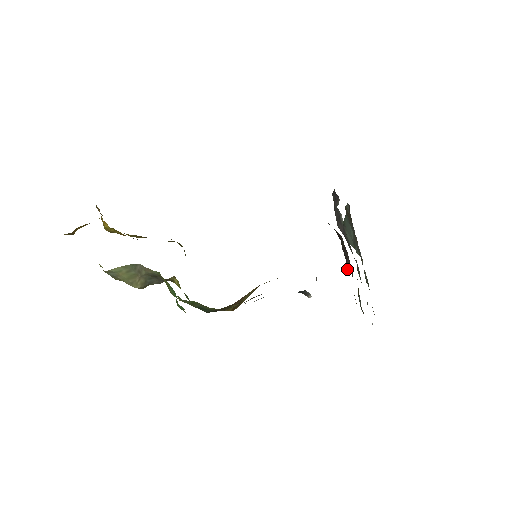
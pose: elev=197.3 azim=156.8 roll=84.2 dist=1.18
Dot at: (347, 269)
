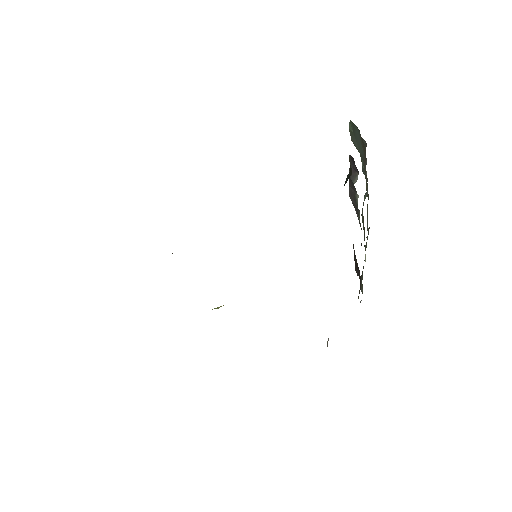
Dot at: occluded
